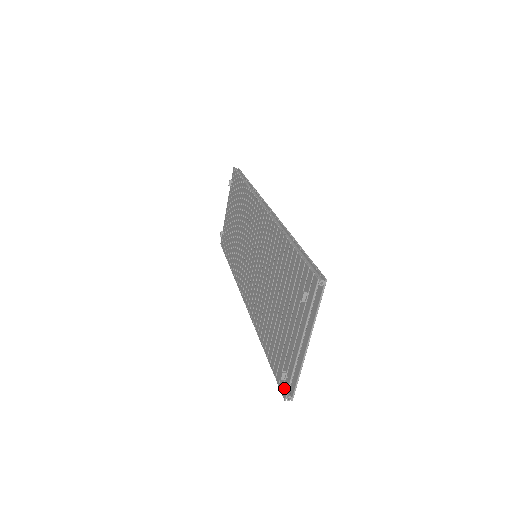
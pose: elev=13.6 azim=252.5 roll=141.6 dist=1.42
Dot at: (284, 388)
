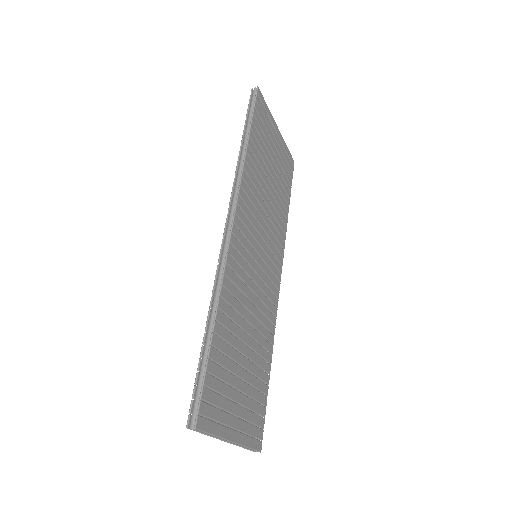
Dot at: occluded
